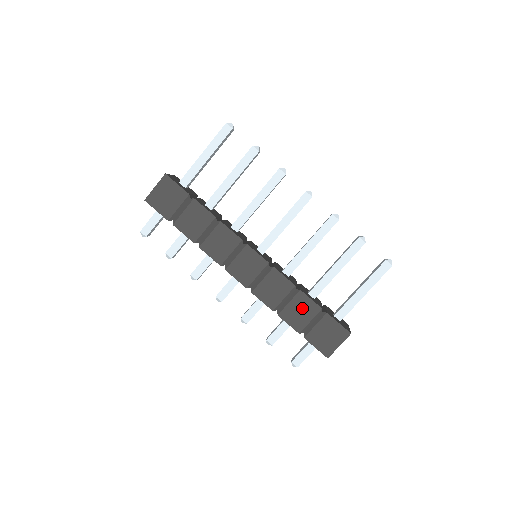
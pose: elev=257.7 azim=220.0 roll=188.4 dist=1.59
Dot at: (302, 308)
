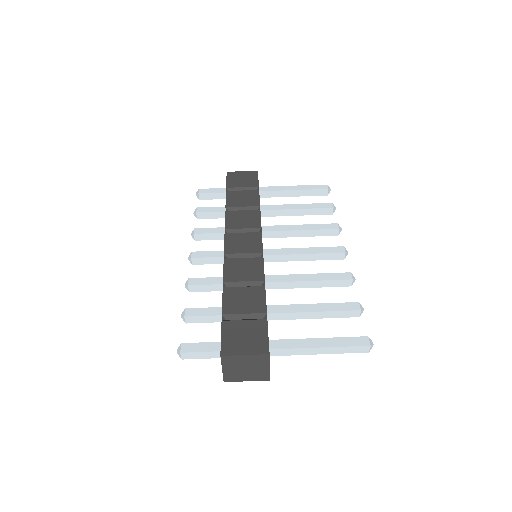
Dot at: (250, 299)
